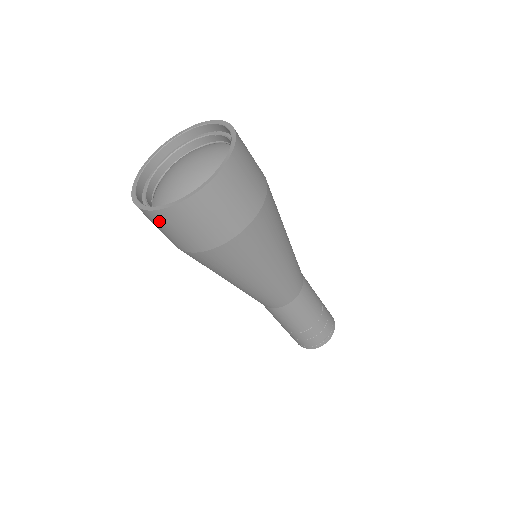
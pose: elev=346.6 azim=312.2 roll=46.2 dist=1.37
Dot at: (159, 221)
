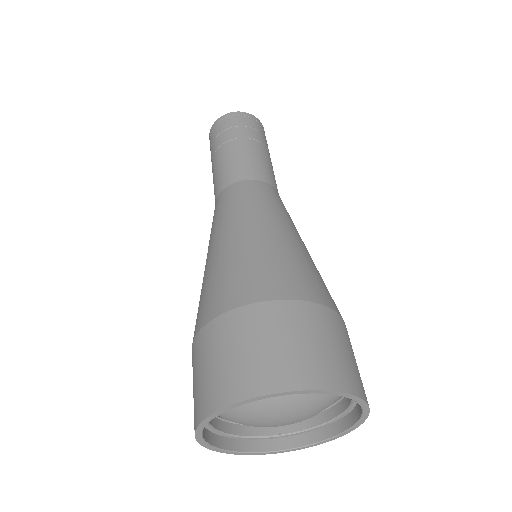
Dot at: occluded
